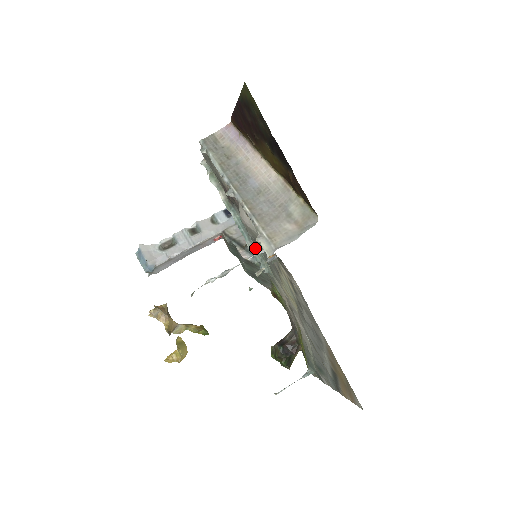
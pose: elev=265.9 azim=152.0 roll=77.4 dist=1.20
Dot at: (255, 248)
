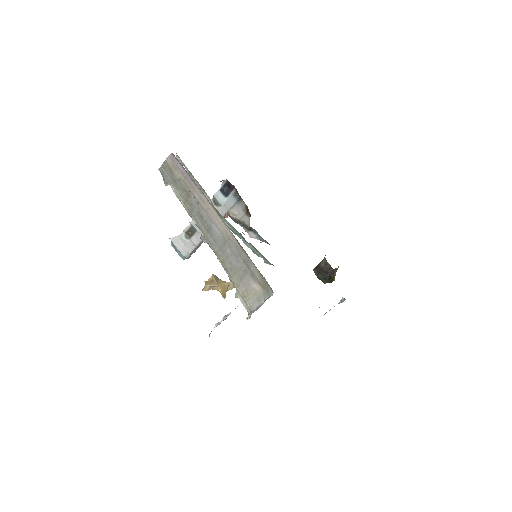
Dot at: (253, 247)
